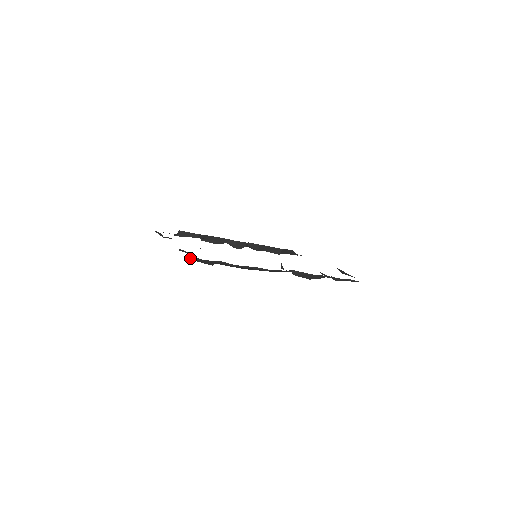
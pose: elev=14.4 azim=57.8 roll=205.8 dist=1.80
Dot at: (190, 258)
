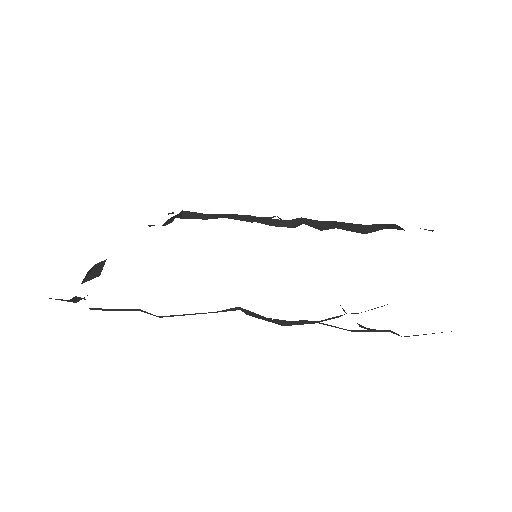
Dot at: occluded
